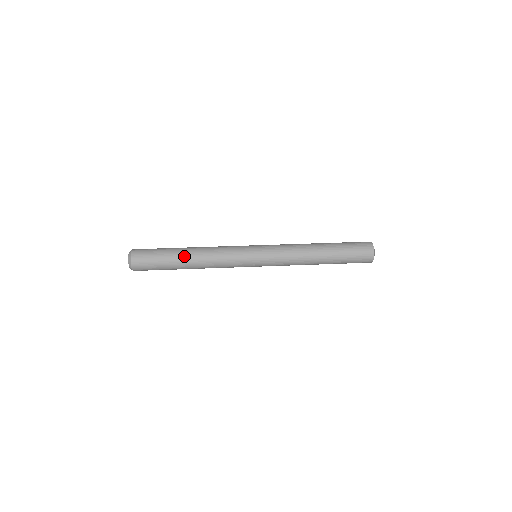
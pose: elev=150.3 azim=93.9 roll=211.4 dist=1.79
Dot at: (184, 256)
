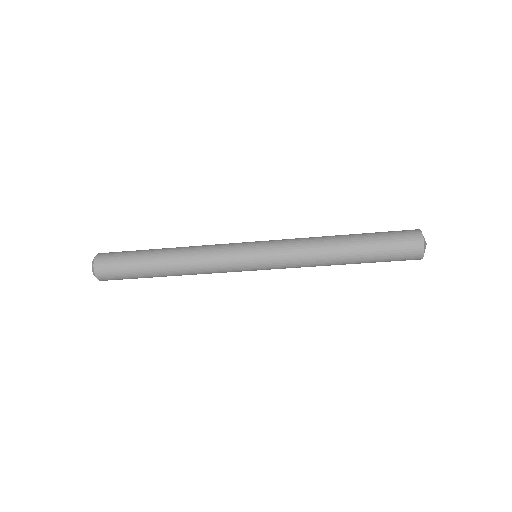
Dot at: (159, 256)
